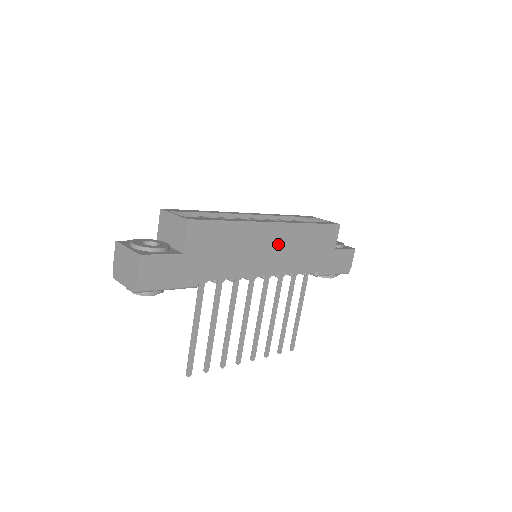
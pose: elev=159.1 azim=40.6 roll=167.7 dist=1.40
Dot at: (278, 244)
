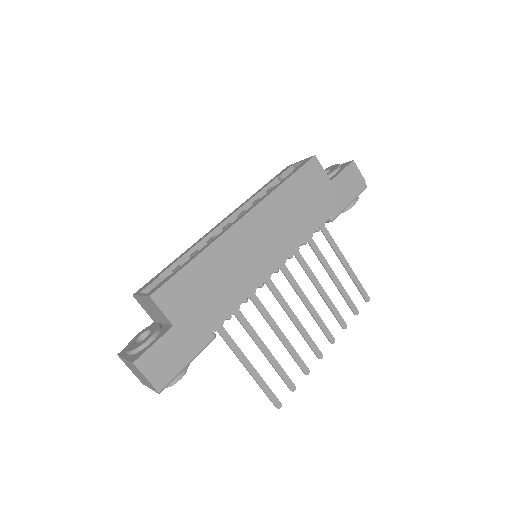
Dot at: (263, 232)
